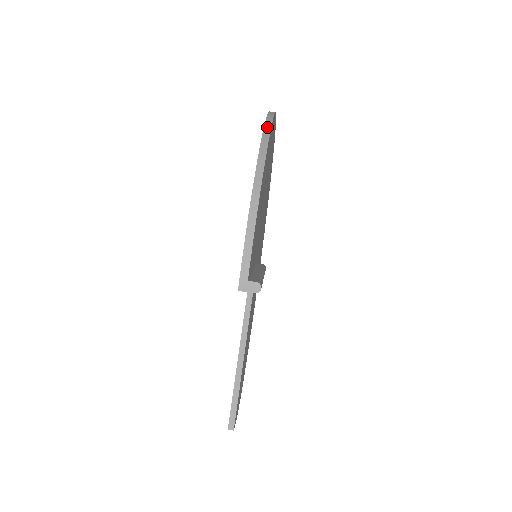
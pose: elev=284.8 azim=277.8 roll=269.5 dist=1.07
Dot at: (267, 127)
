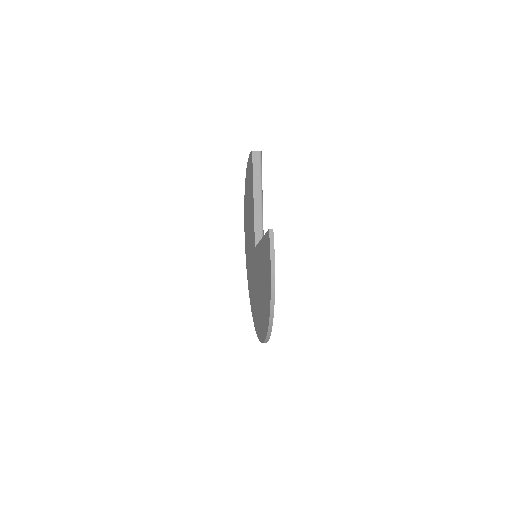
Dot at: occluded
